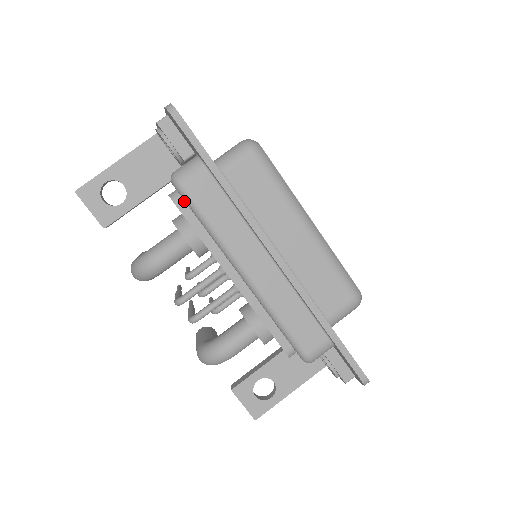
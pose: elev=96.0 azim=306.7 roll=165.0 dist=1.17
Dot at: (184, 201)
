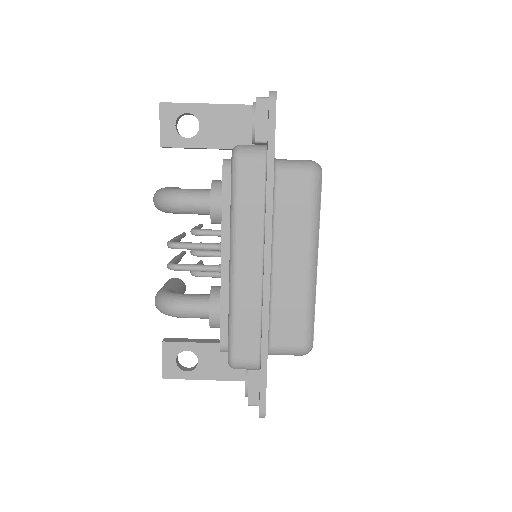
Dot at: occluded
